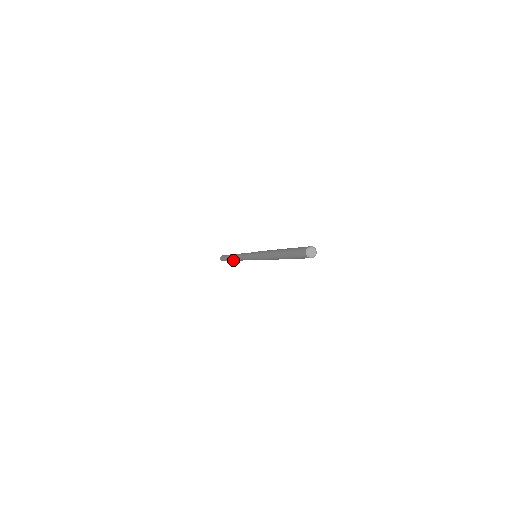
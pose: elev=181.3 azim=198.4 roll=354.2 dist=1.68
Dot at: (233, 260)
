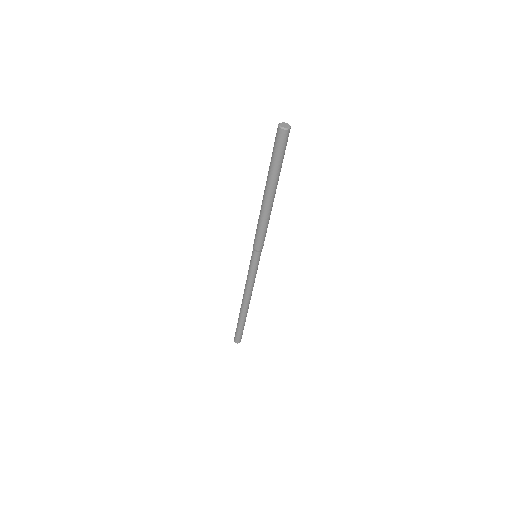
Dot at: (245, 313)
